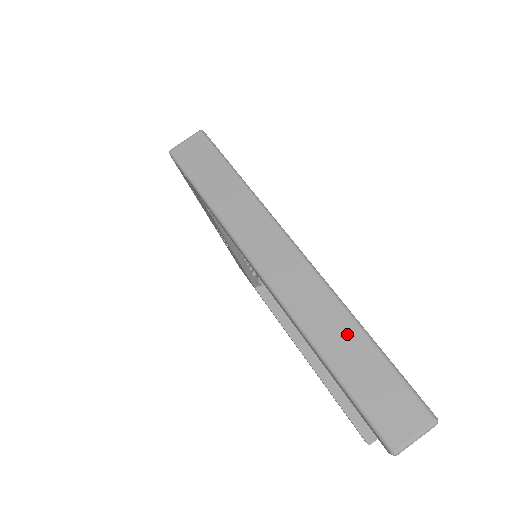
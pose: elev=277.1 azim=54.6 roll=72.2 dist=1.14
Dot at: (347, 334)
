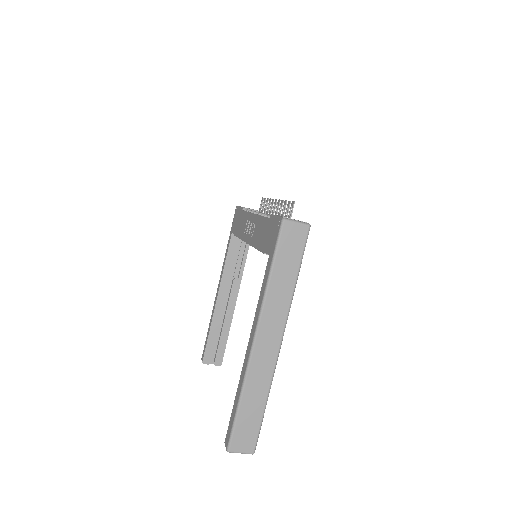
Dot at: (260, 397)
